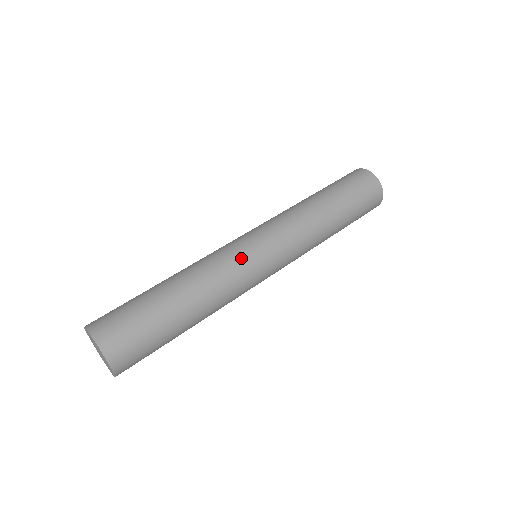
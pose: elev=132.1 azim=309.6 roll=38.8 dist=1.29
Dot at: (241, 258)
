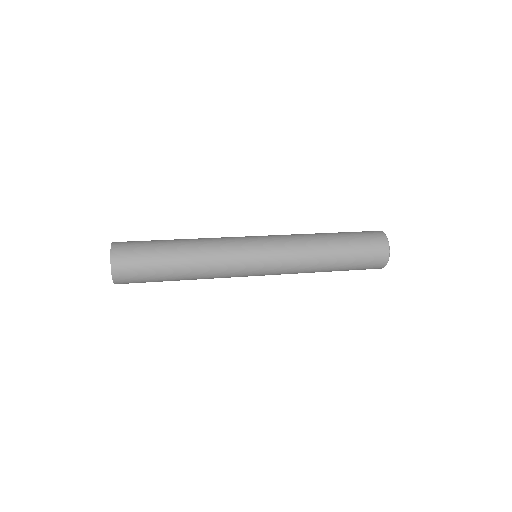
Dot at: (238, 257)
